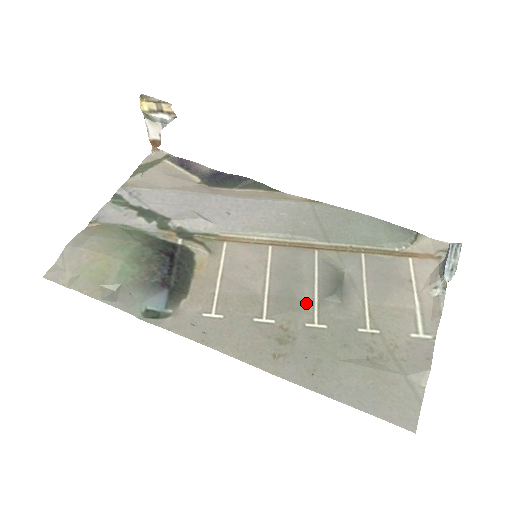
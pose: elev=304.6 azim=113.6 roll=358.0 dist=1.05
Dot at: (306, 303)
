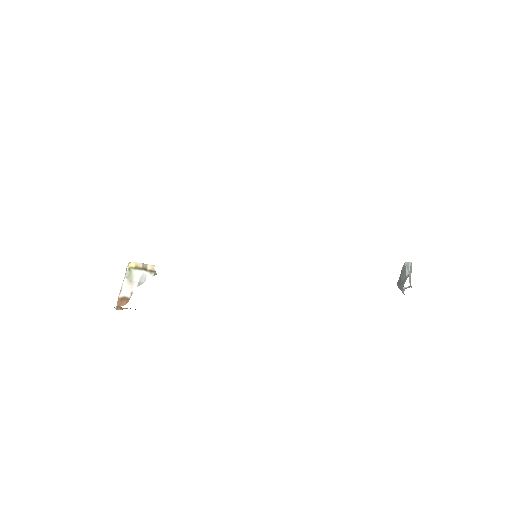
Dot at: occluded
